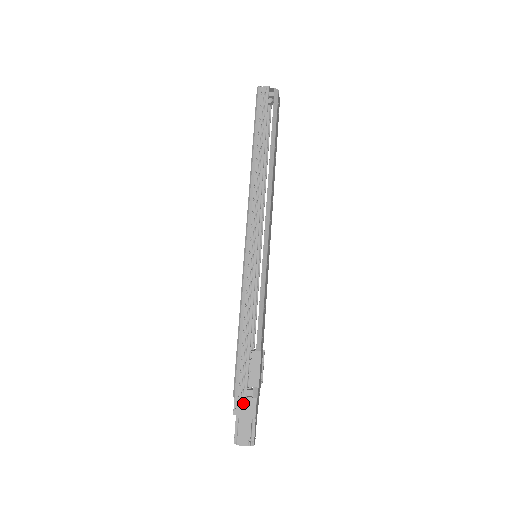
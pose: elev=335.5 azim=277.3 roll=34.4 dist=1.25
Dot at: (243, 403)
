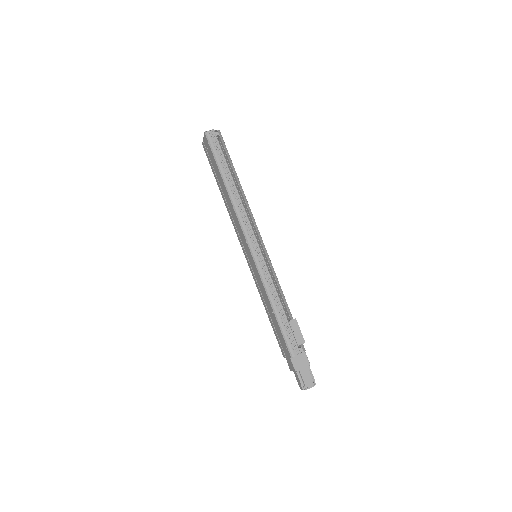
Dot at: (298, 359)
